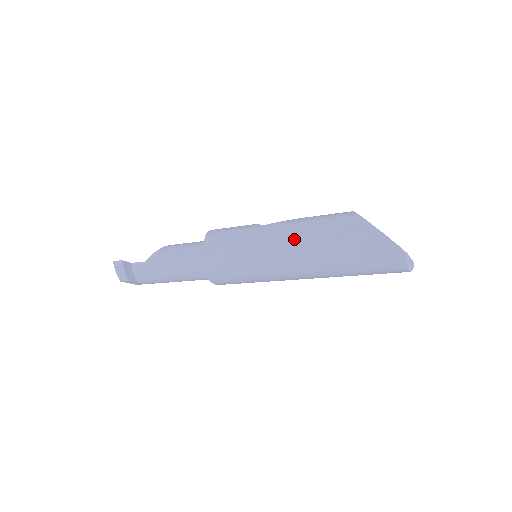
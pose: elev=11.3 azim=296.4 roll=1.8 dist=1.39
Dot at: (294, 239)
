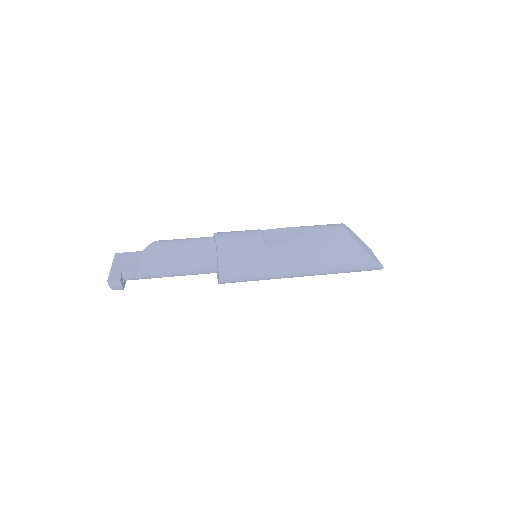
Dot at: (308, 263)
